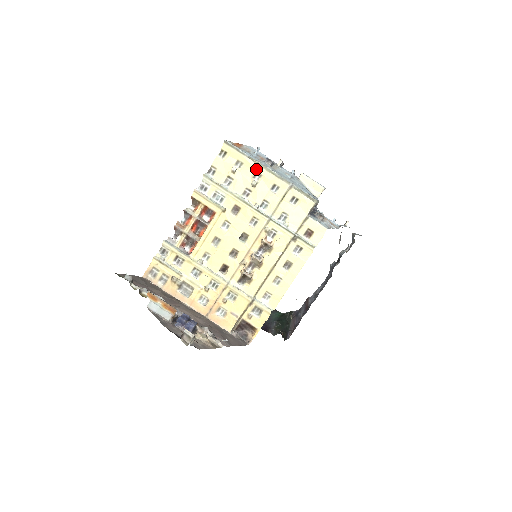
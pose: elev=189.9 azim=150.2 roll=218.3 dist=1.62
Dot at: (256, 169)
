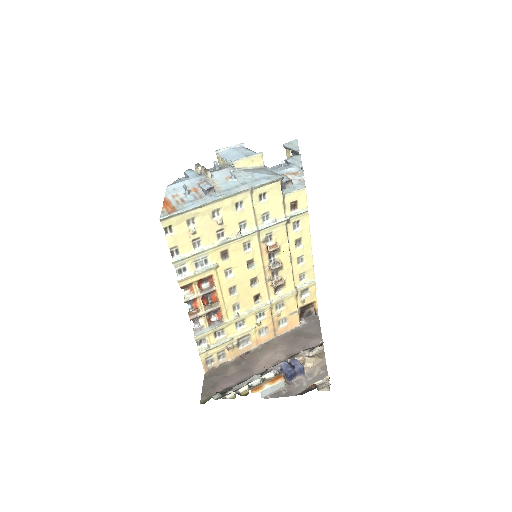
Dot at: (210, 210)
